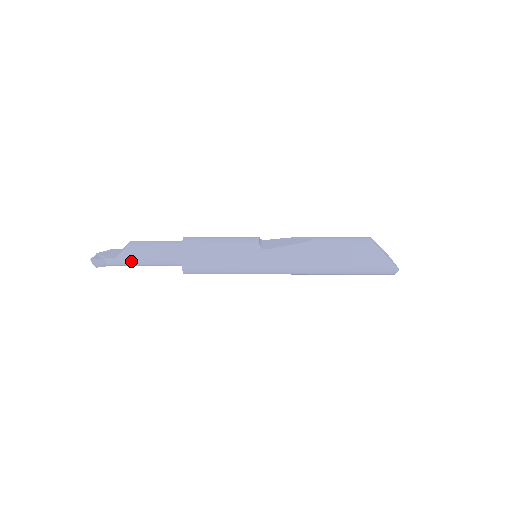
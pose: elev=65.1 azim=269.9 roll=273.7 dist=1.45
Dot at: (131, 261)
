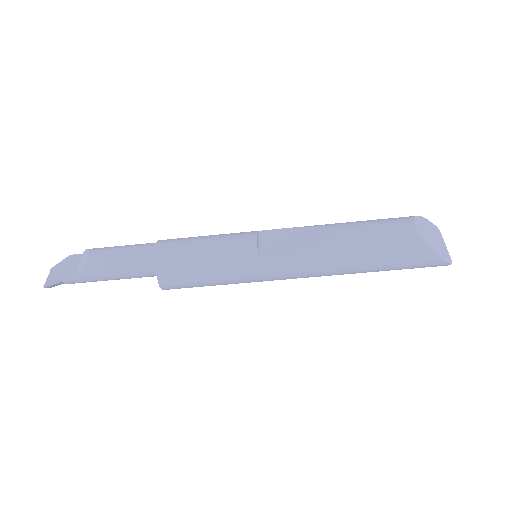
Dot at: (95, 280)
